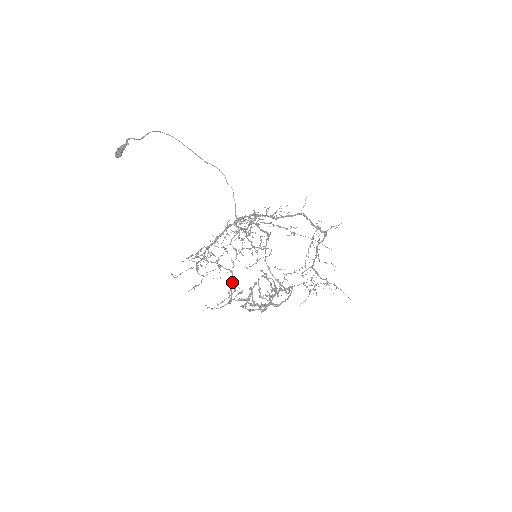
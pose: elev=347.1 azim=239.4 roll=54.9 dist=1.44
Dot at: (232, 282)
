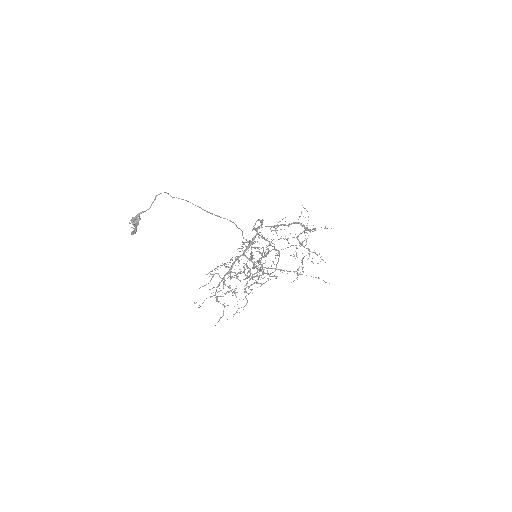
Dot at: (232, 266)
